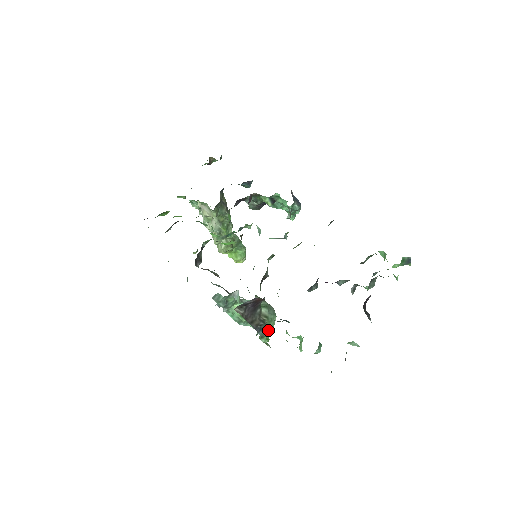
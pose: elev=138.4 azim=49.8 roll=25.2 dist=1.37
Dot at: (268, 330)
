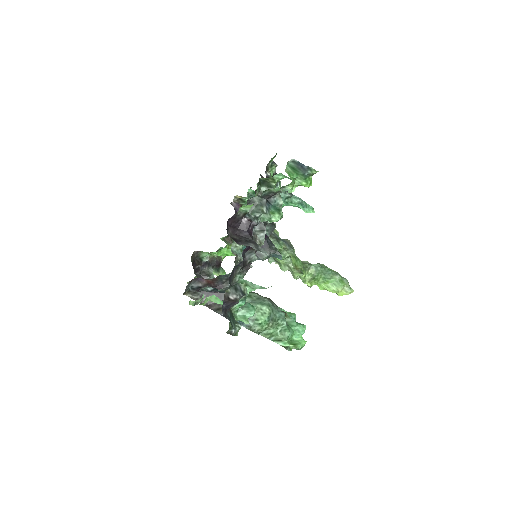
Dot at: (256, 321)
